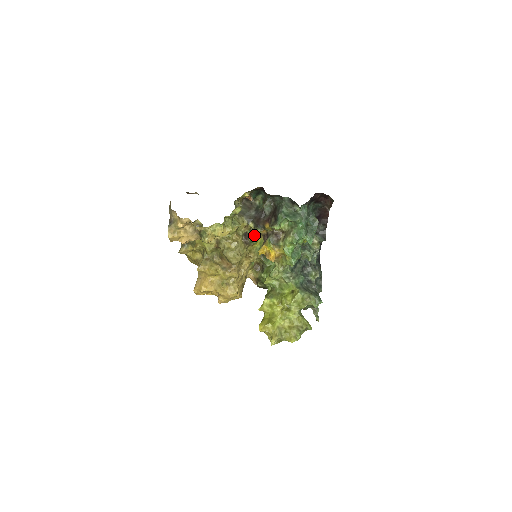
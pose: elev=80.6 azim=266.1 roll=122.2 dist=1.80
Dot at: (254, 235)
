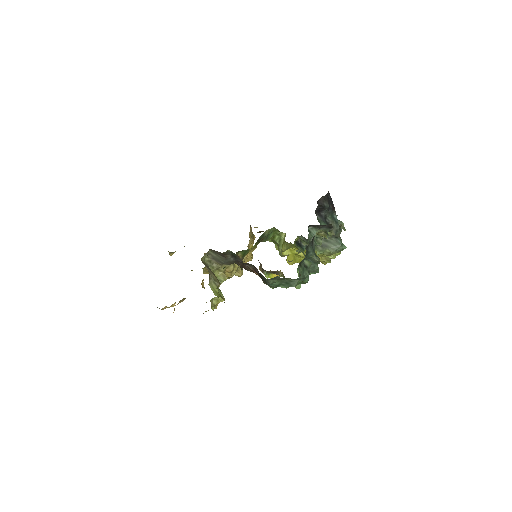
Dot at: (243, 251)
